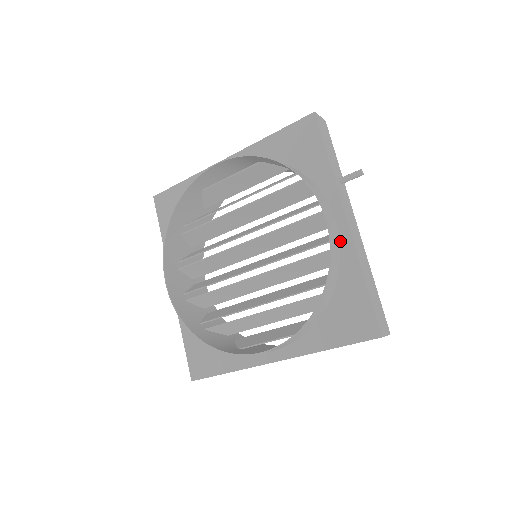
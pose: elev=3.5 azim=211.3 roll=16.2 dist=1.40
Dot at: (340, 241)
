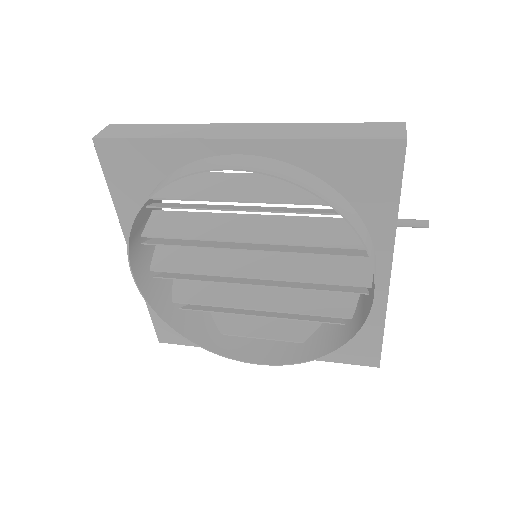
Dot at: occluded
